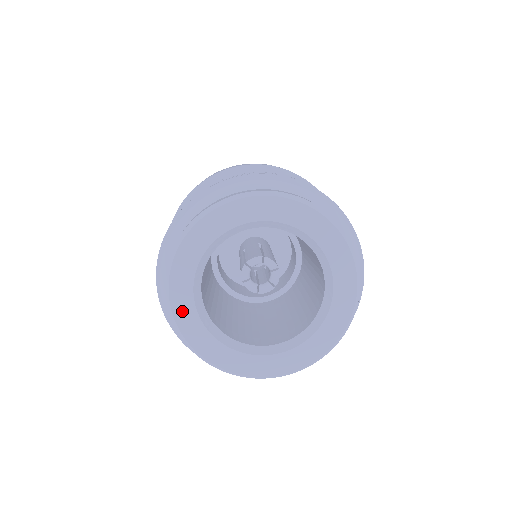
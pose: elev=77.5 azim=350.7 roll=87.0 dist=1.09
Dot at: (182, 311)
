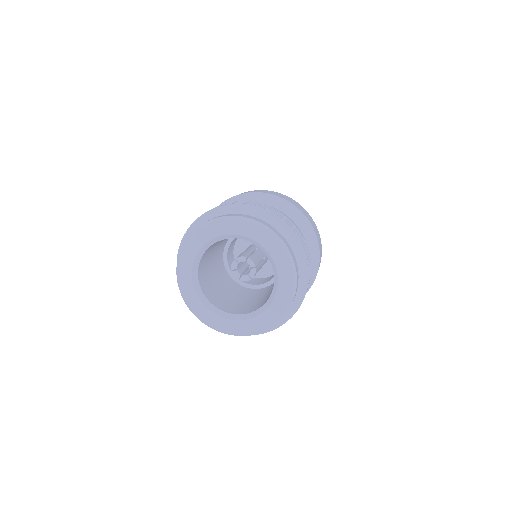
Dot at: (184, 278)
